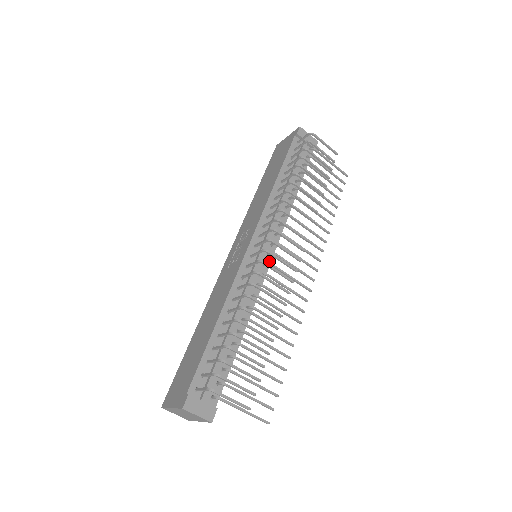
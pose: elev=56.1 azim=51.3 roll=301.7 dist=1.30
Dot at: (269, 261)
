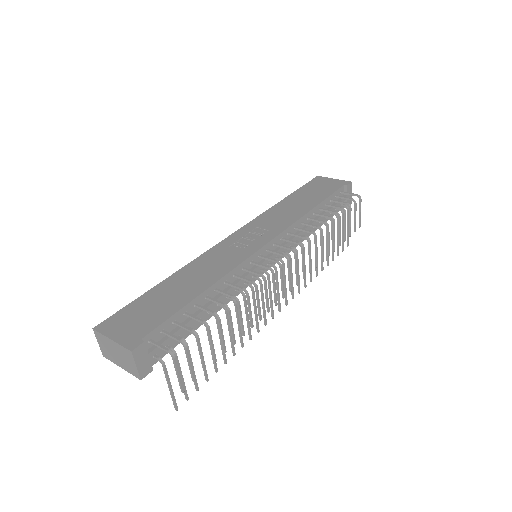
Dot at: (266, 270)
